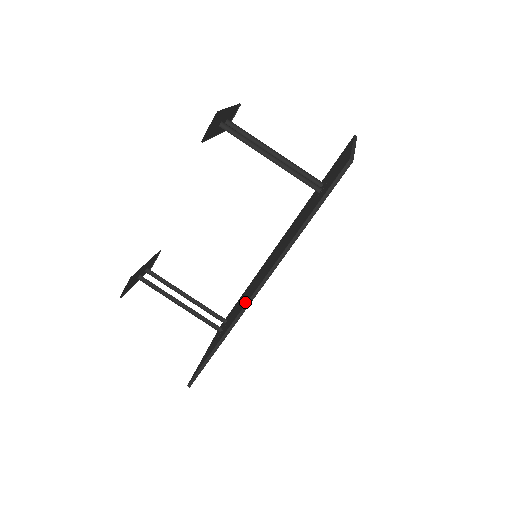
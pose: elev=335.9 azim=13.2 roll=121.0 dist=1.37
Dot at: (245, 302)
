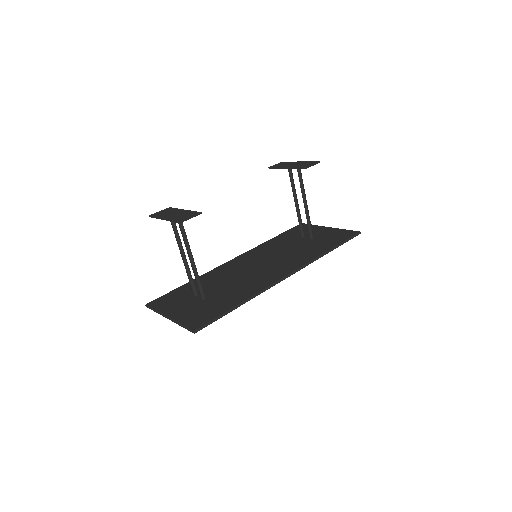
Dot at: (268, 280)
